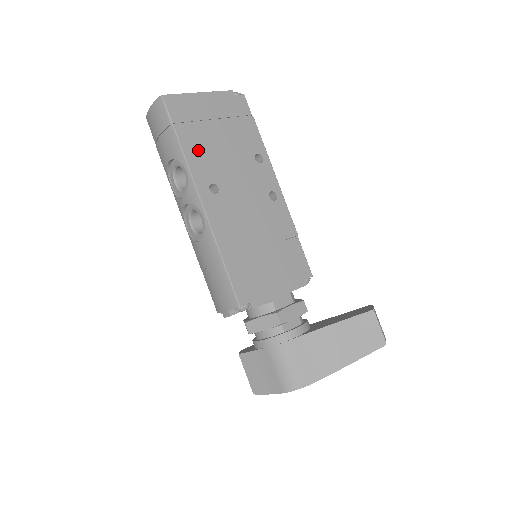
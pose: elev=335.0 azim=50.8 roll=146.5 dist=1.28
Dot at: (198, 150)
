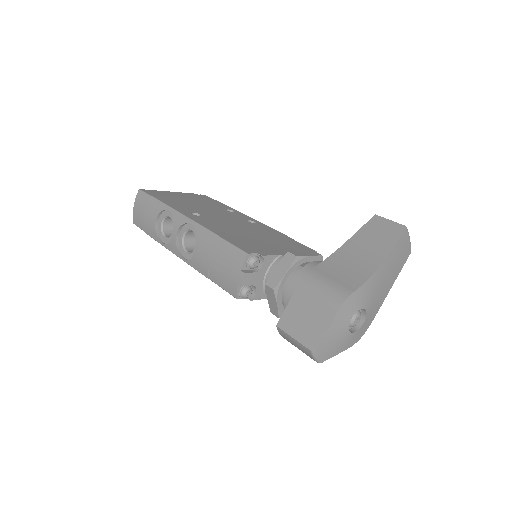
Dot at: (176, 203)
